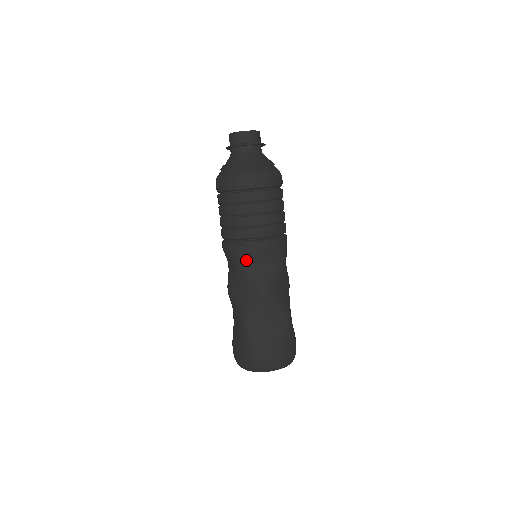
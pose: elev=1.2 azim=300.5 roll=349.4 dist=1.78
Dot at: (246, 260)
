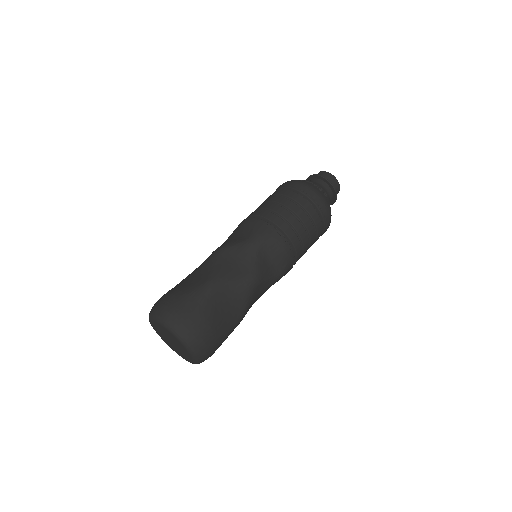
Dot at: (232, 233)
